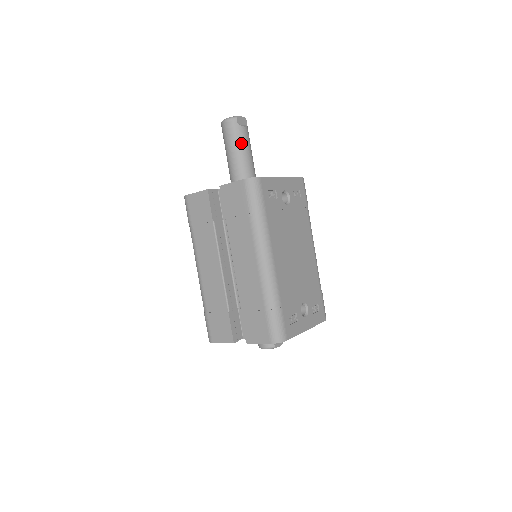
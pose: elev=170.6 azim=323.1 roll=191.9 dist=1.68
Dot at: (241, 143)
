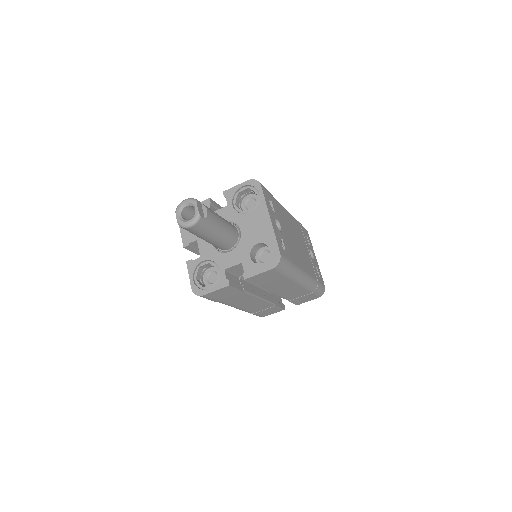
Dot at: (216, 226)
